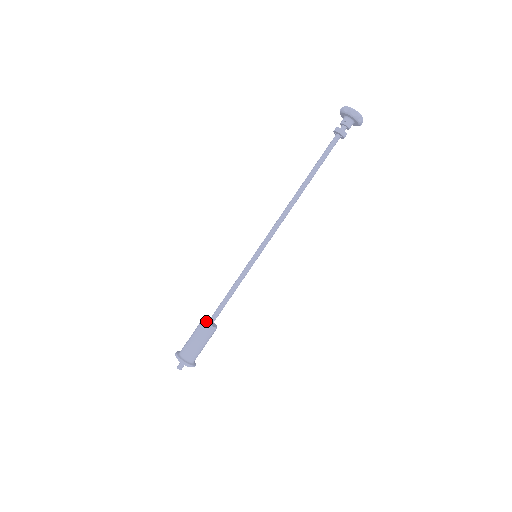
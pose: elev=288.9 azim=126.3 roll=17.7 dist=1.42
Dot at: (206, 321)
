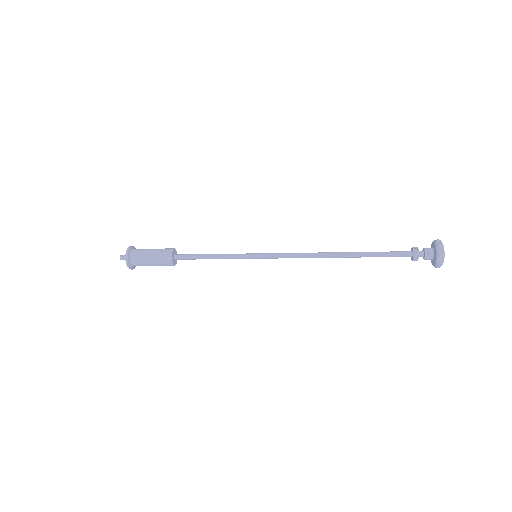
Dot at: (173, 255)
